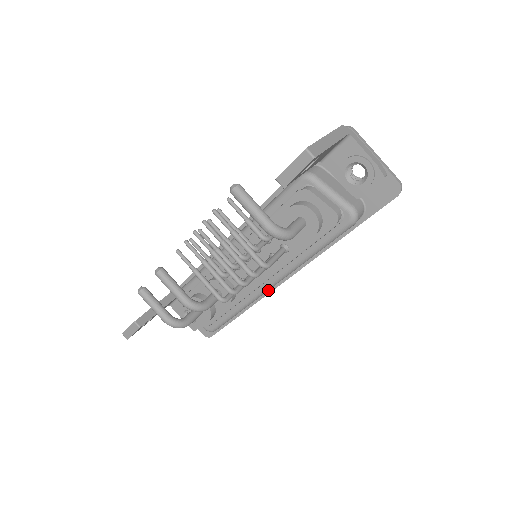
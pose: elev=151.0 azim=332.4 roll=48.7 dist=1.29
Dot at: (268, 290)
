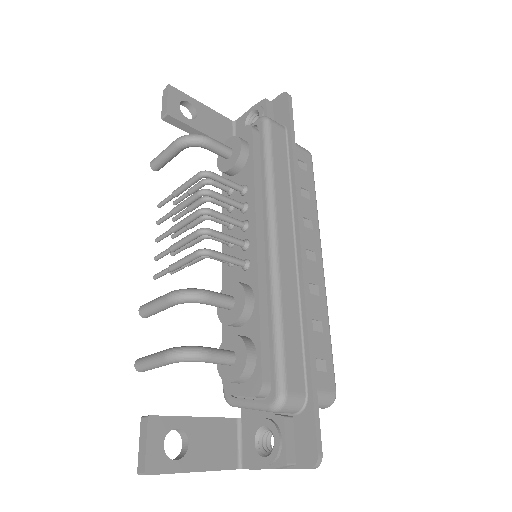
Dot at: (299, 276)
